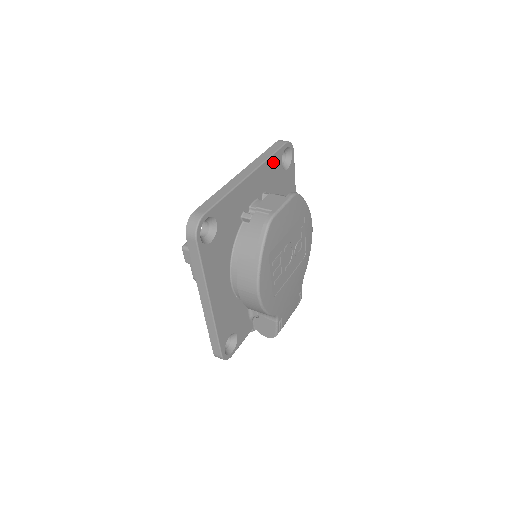
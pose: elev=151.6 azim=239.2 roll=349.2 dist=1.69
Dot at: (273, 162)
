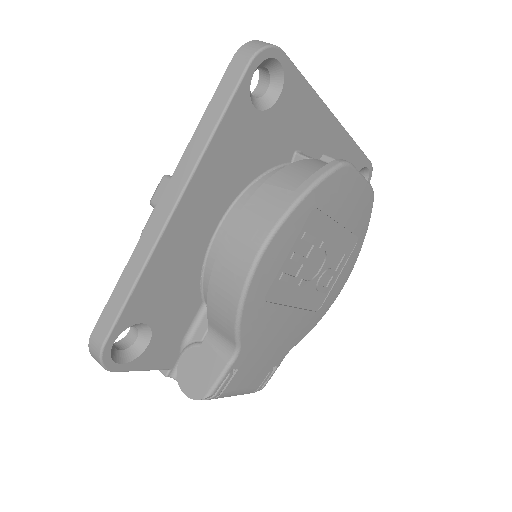
Dot at: (353, 157)
